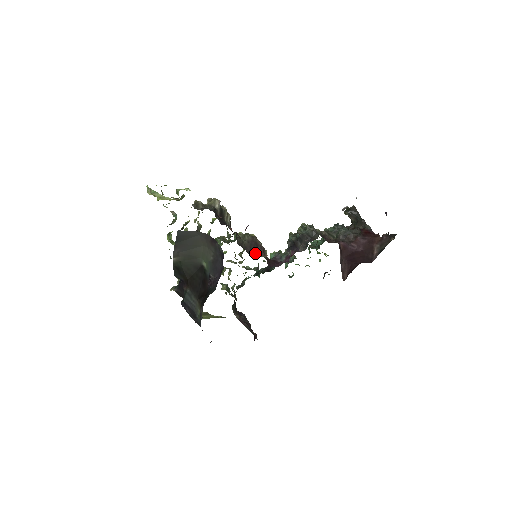
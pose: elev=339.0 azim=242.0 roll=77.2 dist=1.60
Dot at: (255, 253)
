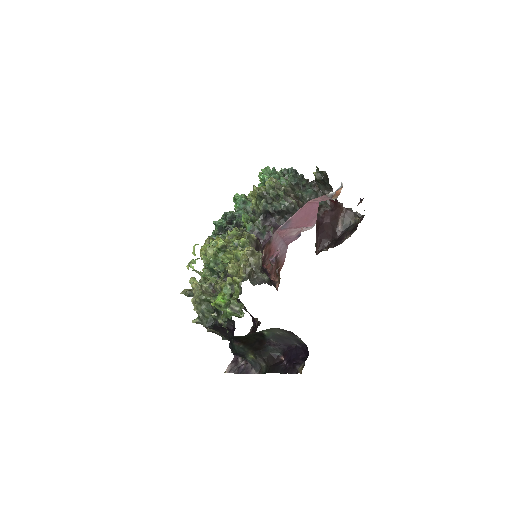
Dot at: occluded
